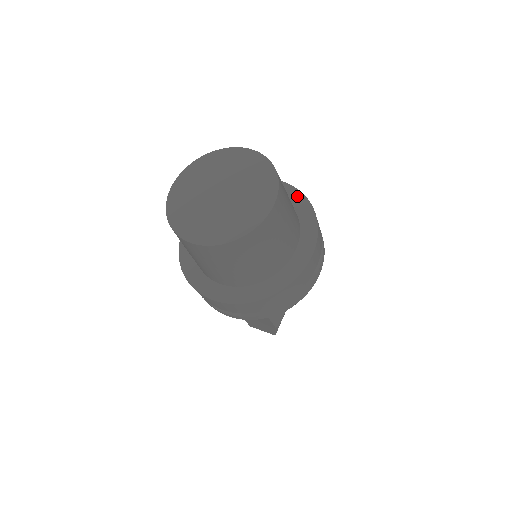
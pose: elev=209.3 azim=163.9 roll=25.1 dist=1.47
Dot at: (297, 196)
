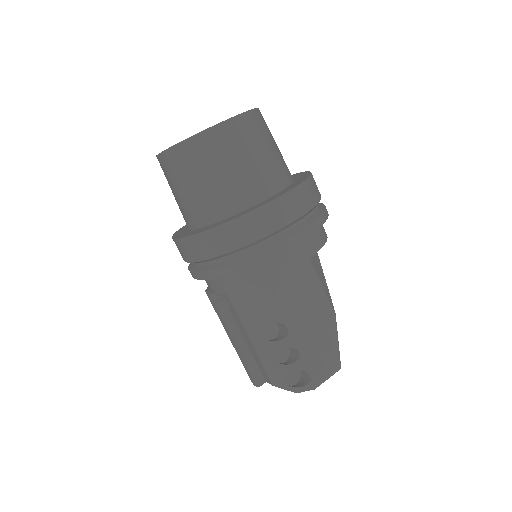
Dot at: occluded
